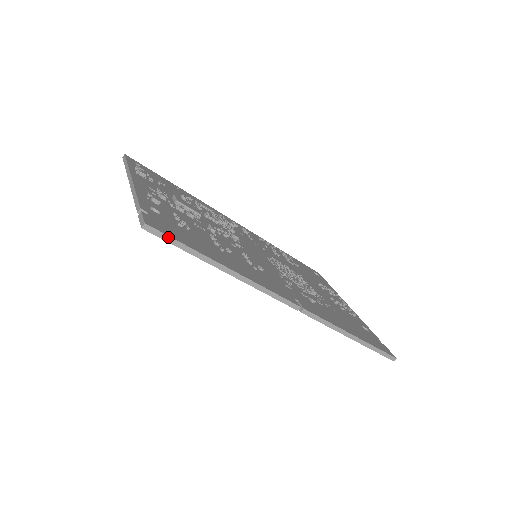
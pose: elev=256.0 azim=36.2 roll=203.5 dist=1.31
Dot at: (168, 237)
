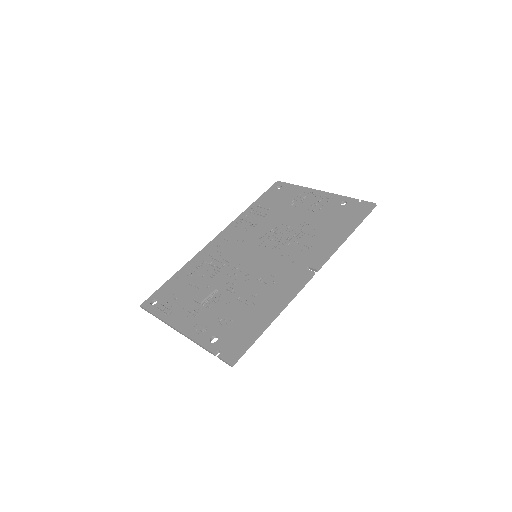
Dot at: (243, 352)
